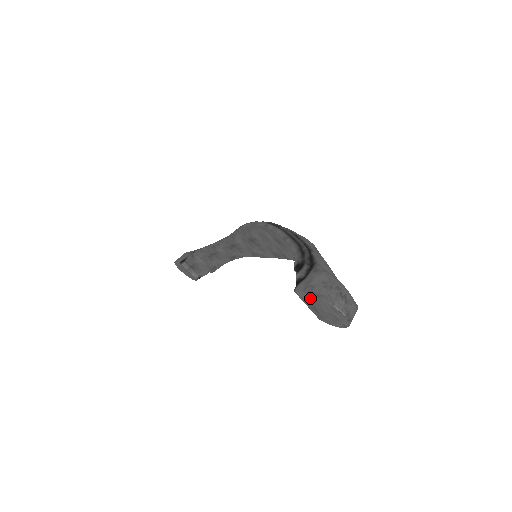
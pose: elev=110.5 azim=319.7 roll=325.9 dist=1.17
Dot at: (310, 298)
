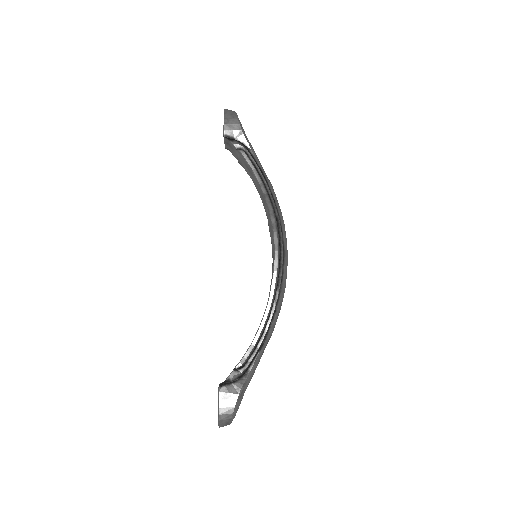
Dot at: (219, 402)
